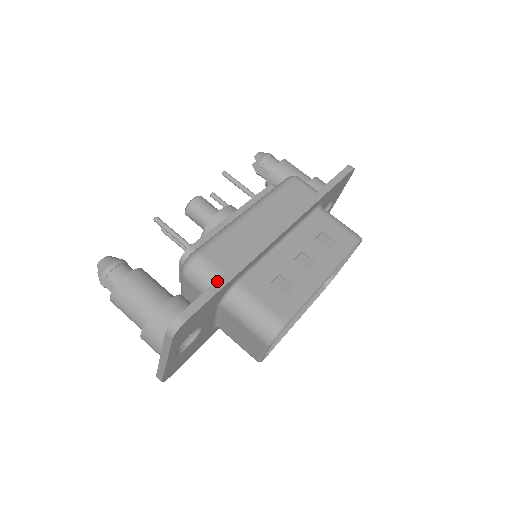
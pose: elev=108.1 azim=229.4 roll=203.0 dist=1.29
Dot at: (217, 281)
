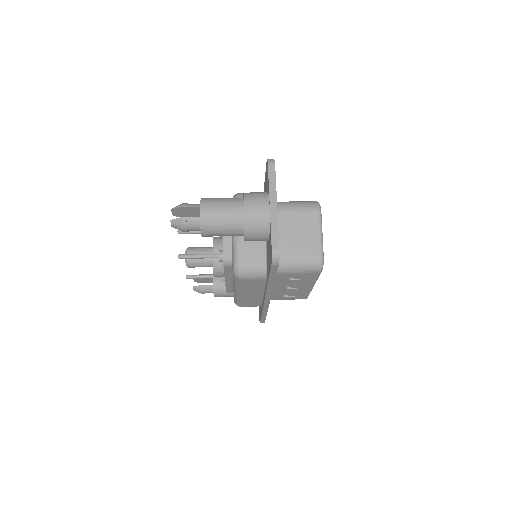
Dot at: occluded
